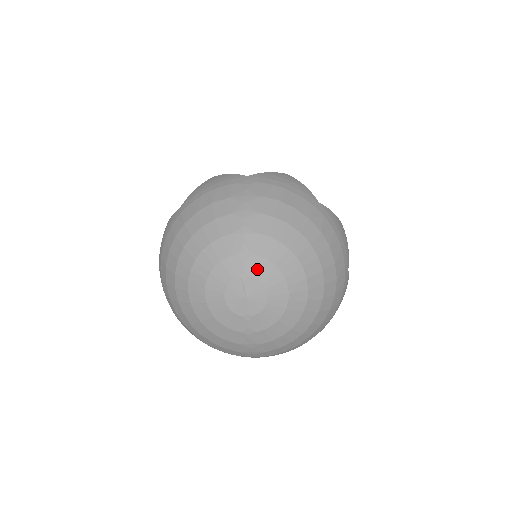
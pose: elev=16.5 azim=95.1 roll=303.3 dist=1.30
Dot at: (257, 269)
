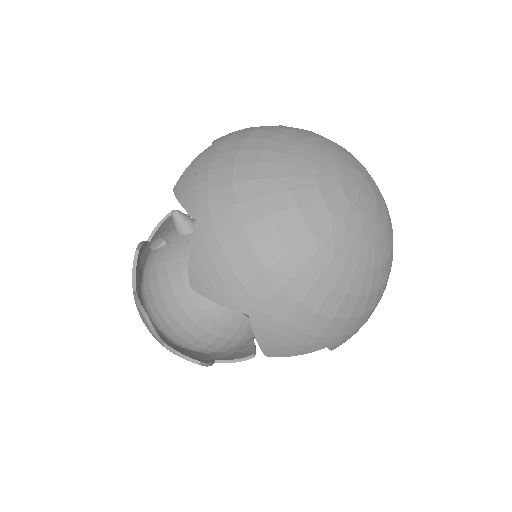
Dot at: (374, 186)
